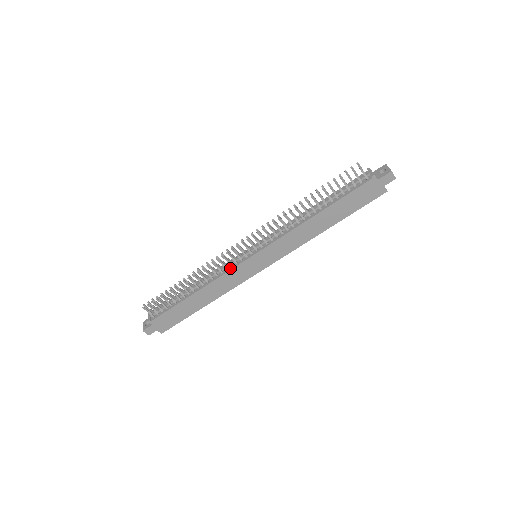
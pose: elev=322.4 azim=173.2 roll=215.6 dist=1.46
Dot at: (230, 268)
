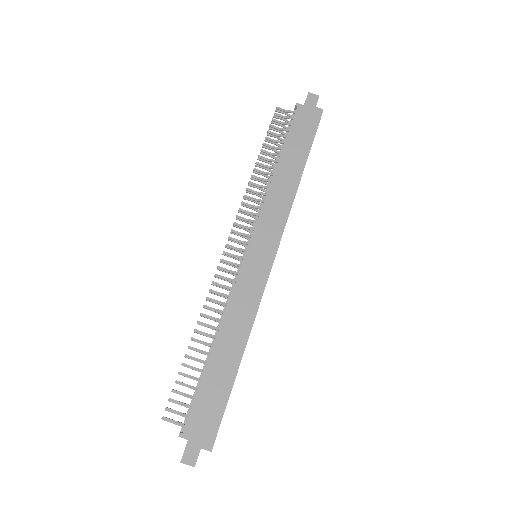
Dot at: (234, 284)
